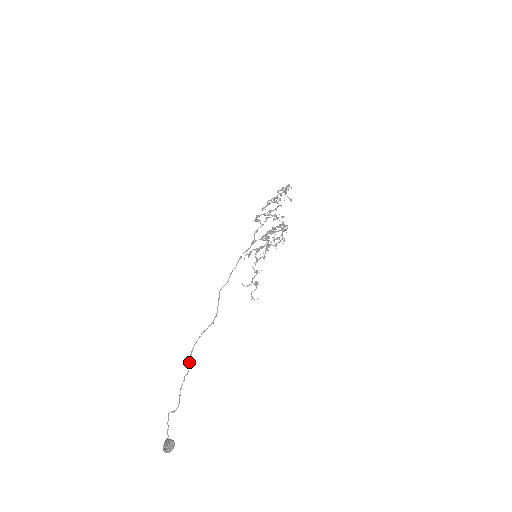
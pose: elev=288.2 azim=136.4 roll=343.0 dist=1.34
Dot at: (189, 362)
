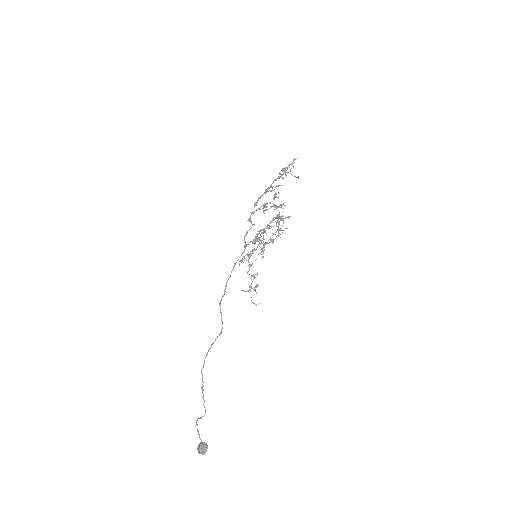
Dot at: (202, 375)
